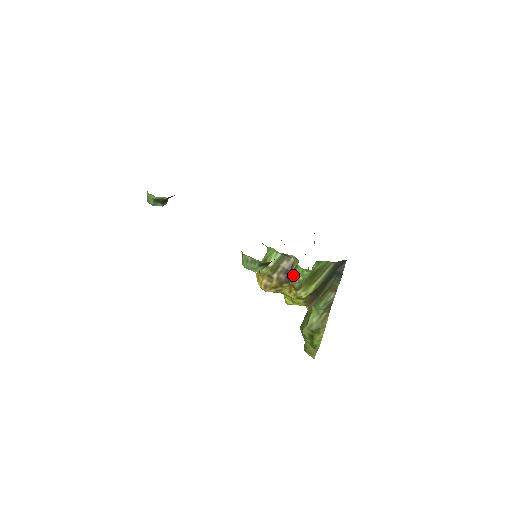
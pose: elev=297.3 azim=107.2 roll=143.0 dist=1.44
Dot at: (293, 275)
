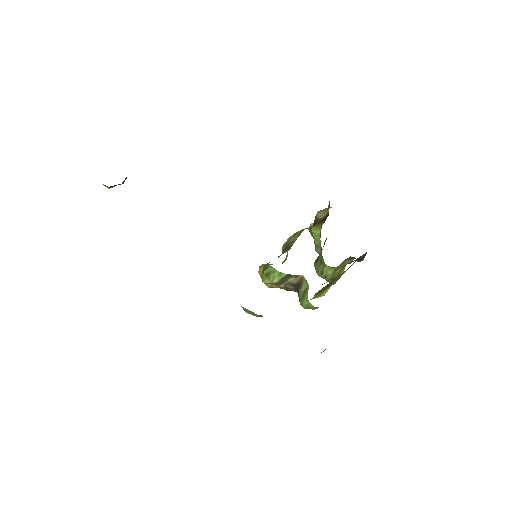
Dot at: (303, 304)
